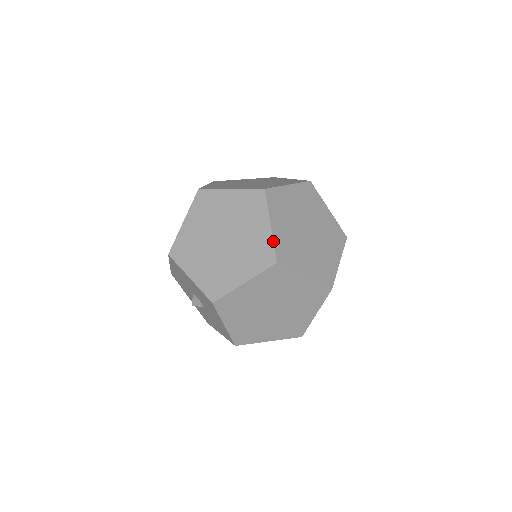
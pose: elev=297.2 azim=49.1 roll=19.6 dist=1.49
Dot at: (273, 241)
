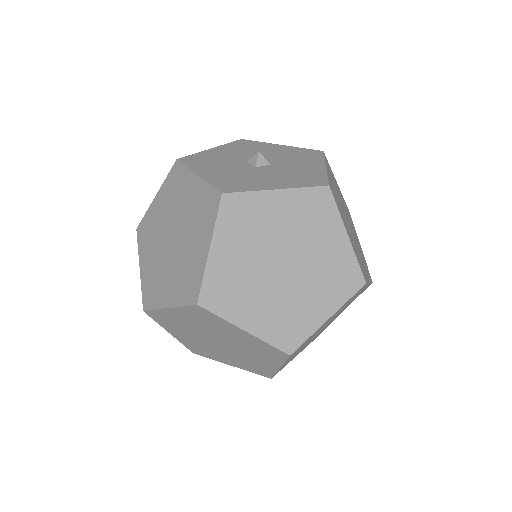
Dot at: occluded
